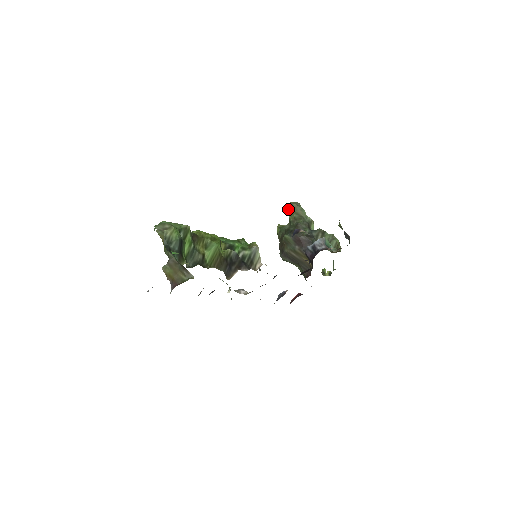
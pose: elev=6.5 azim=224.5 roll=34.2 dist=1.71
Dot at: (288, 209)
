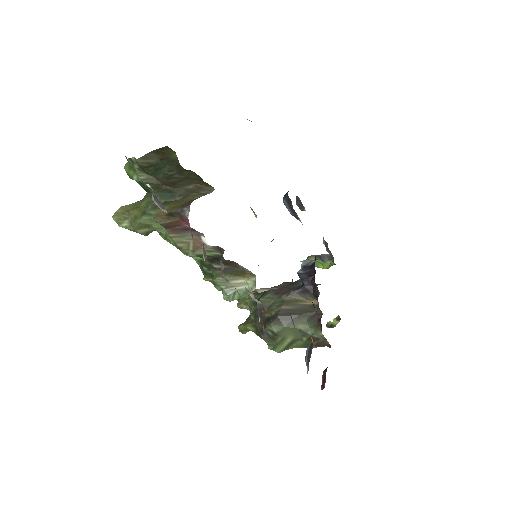
Dot at: occluded
